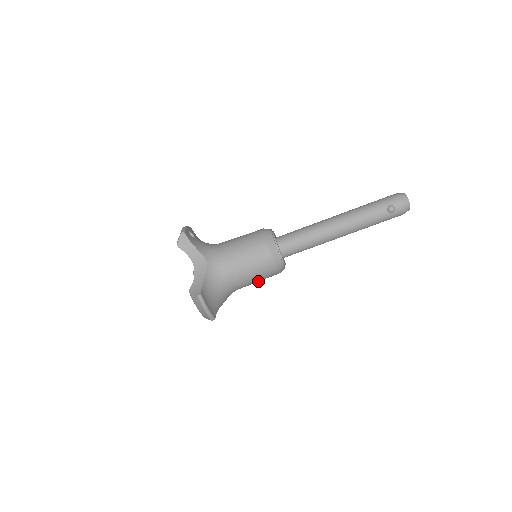
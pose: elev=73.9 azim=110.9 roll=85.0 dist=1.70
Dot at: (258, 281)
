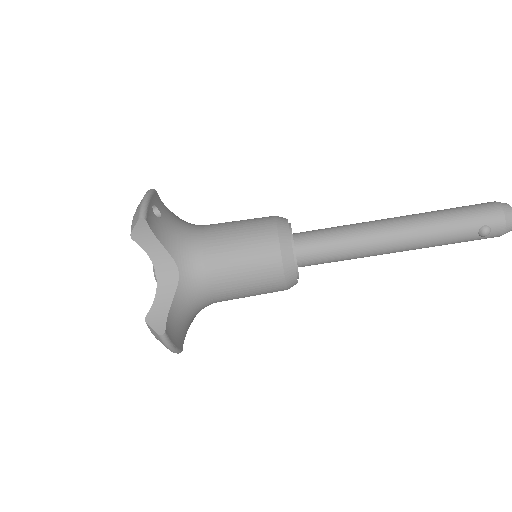
Dot at: occluded
